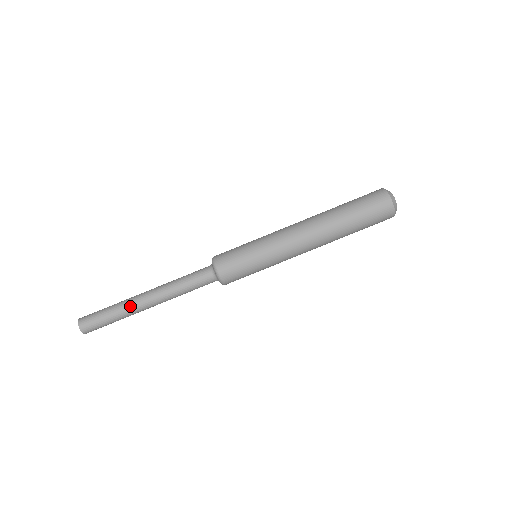
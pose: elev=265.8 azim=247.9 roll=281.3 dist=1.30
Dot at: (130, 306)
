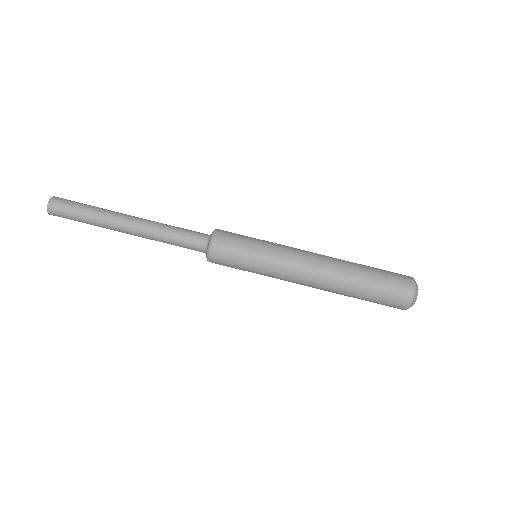
Dot at: (108, 226)
